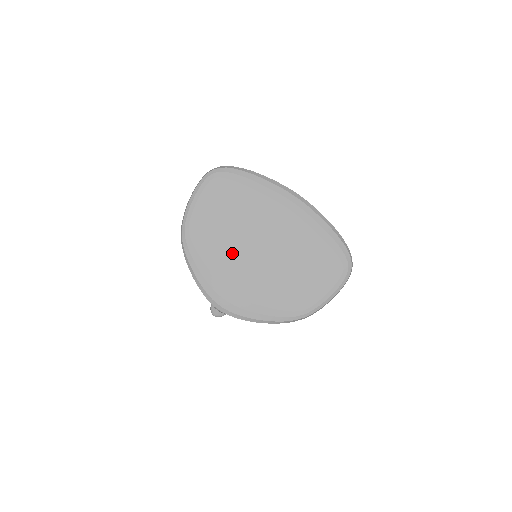
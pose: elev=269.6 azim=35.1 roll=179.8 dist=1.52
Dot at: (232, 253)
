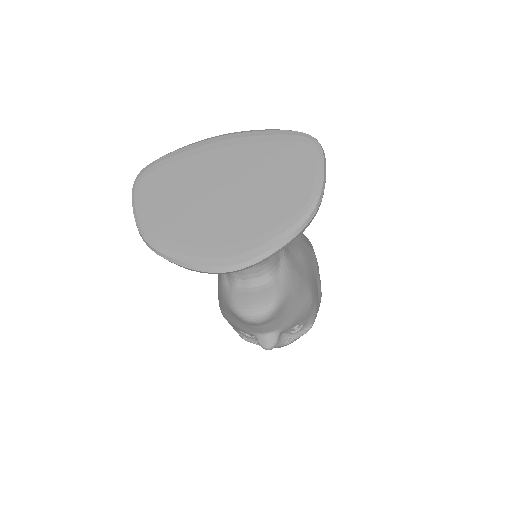
Dot at: (201, 216)
